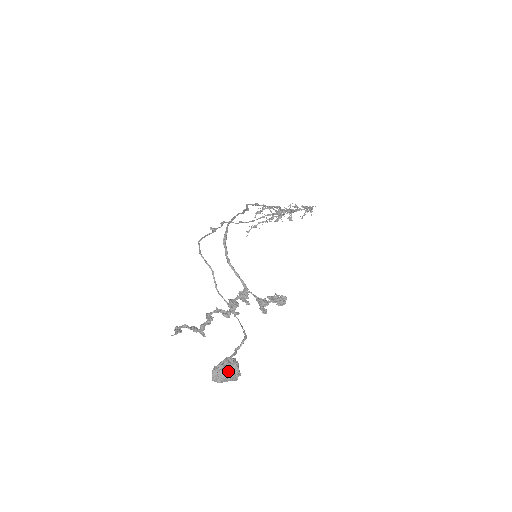
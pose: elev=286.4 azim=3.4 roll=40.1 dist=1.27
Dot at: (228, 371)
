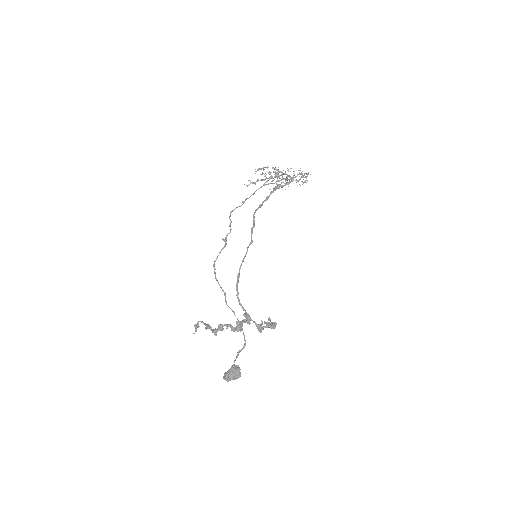
Dot at: (234, 377)
